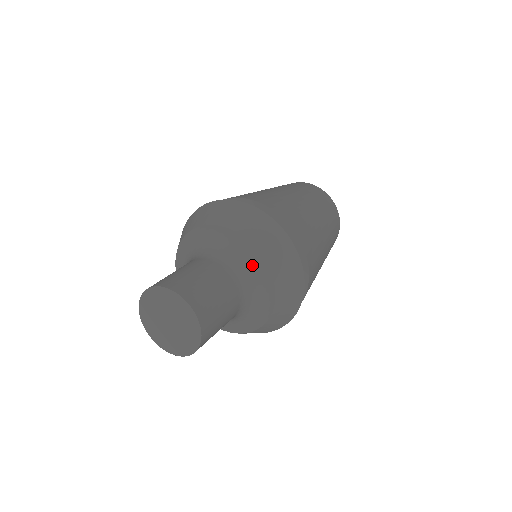
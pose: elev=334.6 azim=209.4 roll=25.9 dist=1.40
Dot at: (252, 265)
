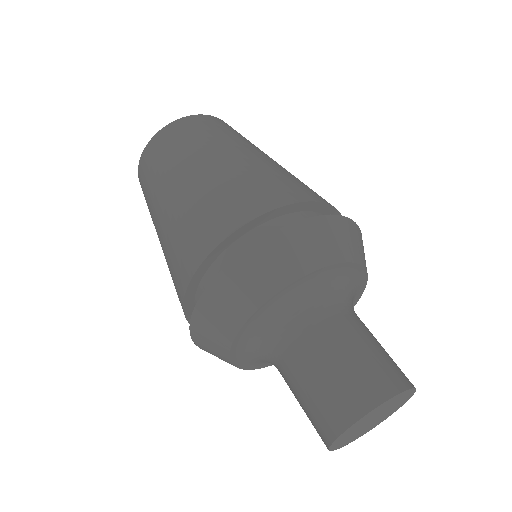
Dot at: occluded
